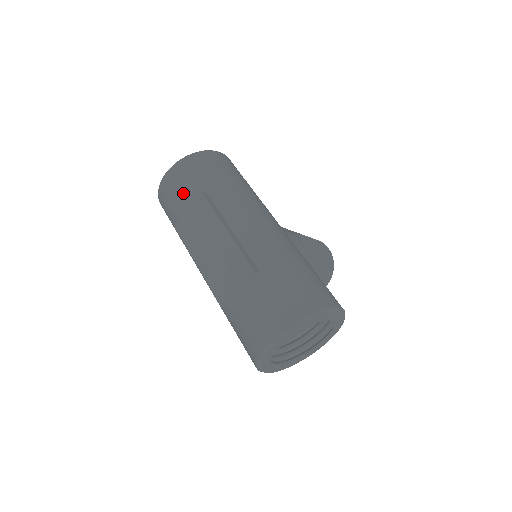
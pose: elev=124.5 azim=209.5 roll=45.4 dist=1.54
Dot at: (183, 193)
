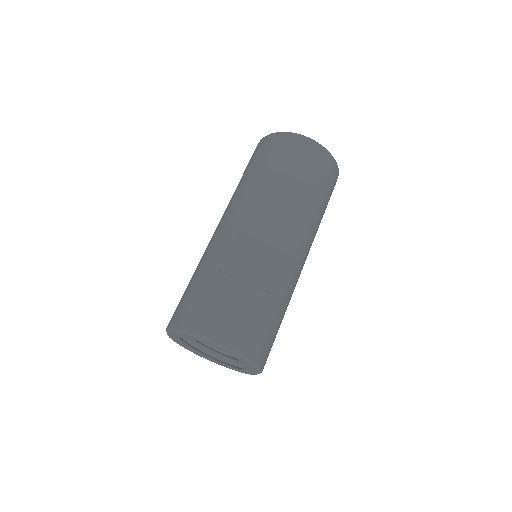
Dot at: (301, 170)
